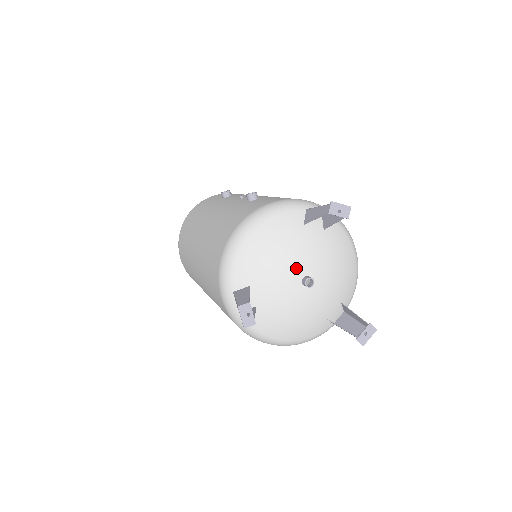
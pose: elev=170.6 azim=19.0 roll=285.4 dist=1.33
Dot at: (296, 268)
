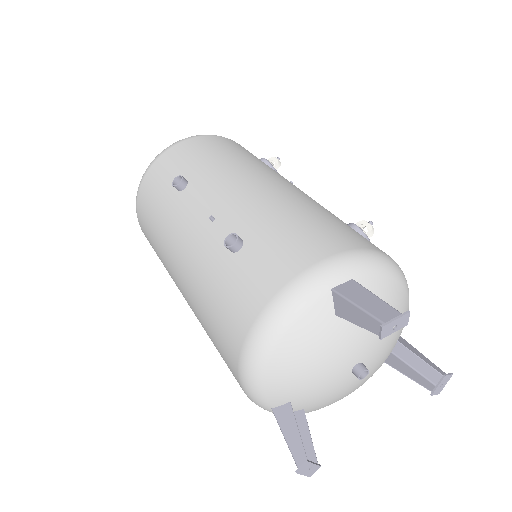
Dot at: (341, 366)
